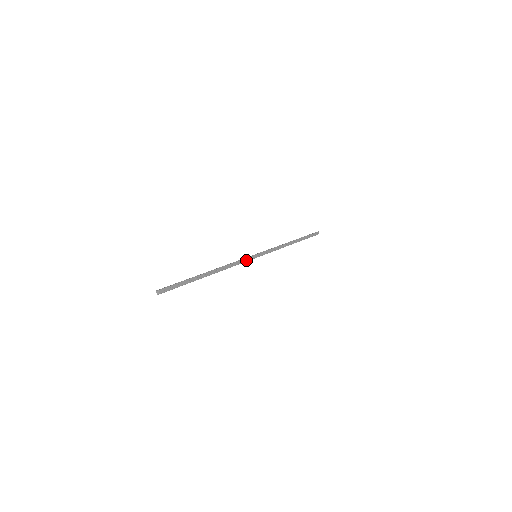
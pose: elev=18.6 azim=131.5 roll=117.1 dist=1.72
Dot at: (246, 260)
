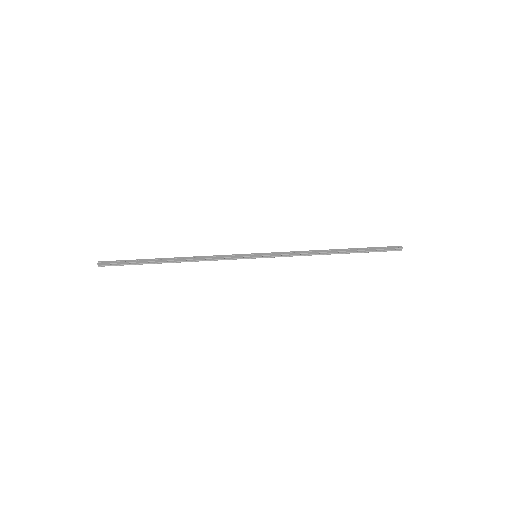
Dot at: (234, 256)
